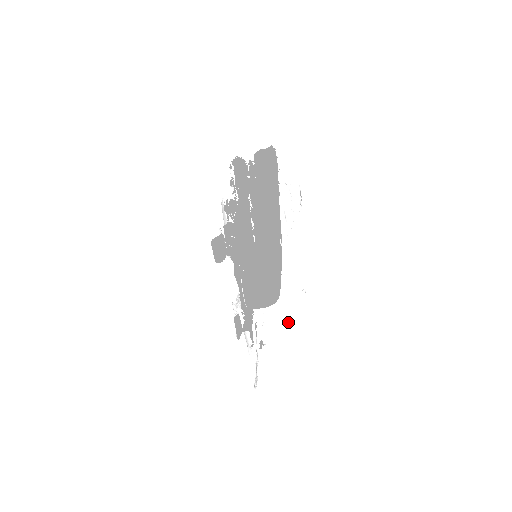
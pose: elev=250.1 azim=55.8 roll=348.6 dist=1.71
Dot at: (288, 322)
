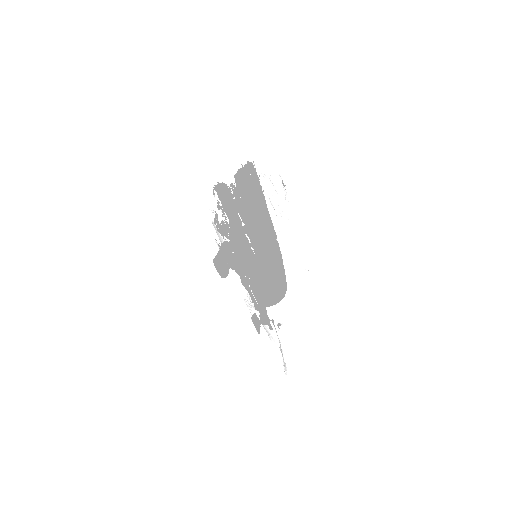
Dot at: (298, 300)
